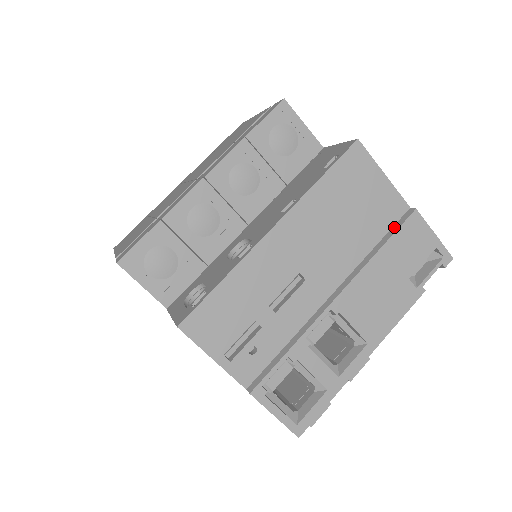
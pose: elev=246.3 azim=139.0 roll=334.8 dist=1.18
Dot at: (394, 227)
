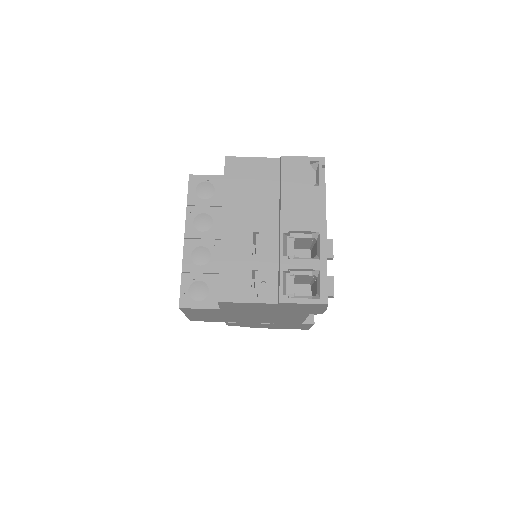
Dot at: (280, 173)
